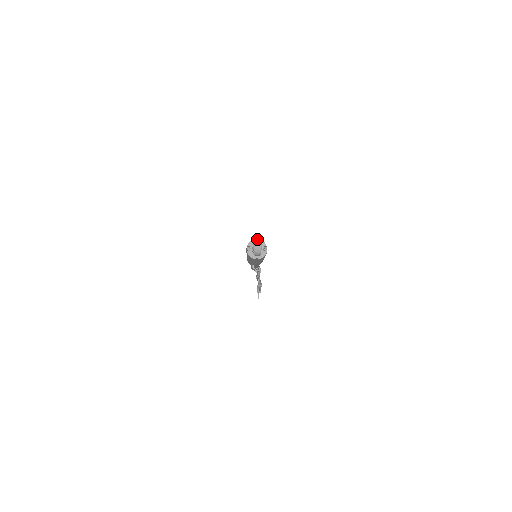
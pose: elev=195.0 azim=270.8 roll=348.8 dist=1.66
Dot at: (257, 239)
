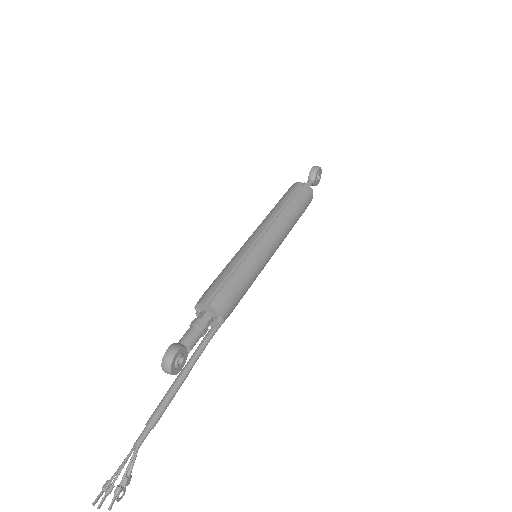
Dot at: (165, 362)
